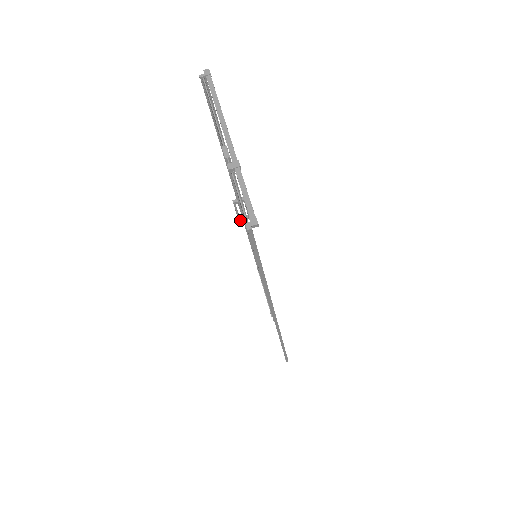
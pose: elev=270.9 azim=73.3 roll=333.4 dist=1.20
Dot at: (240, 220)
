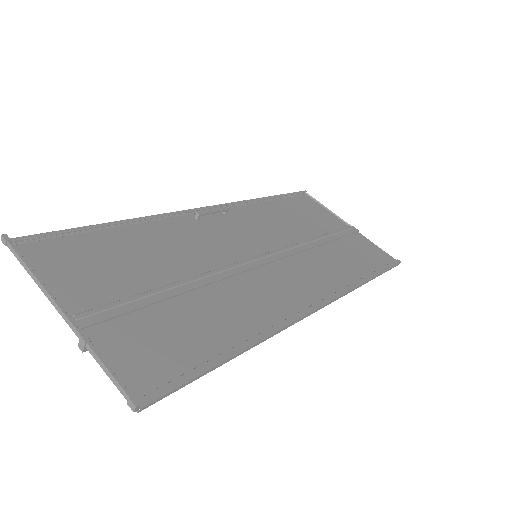
Dot at: occluded
